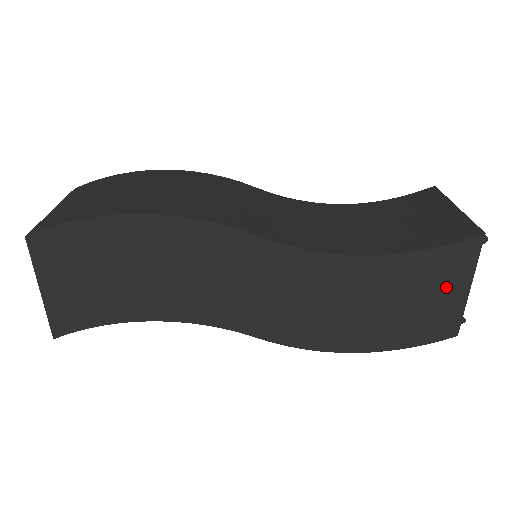
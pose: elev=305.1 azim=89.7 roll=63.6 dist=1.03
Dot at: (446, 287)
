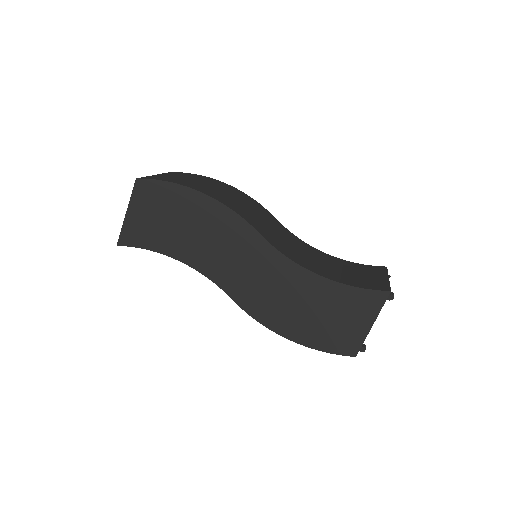
Dot at: (358, 318)
